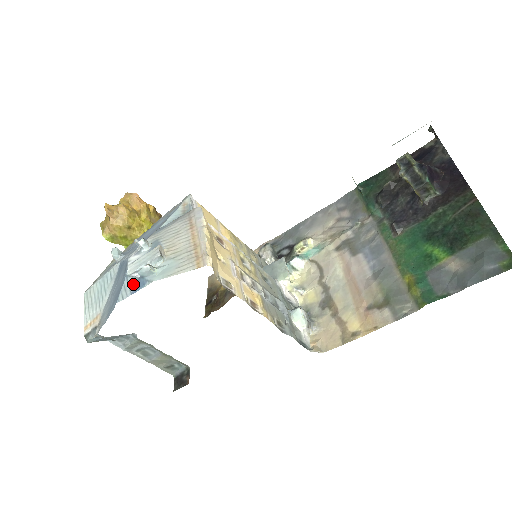
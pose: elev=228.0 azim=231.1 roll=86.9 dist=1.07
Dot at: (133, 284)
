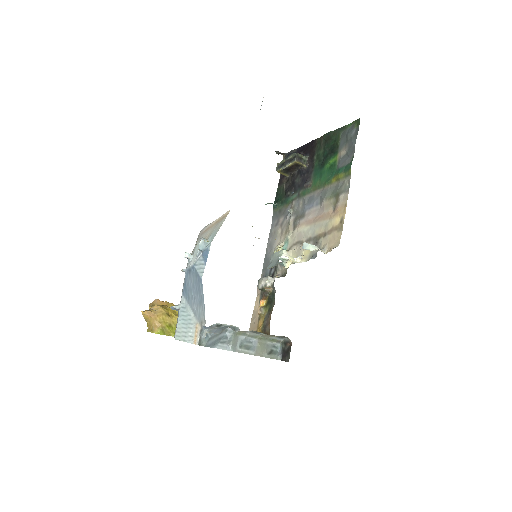
Dot at: (202, 260)
